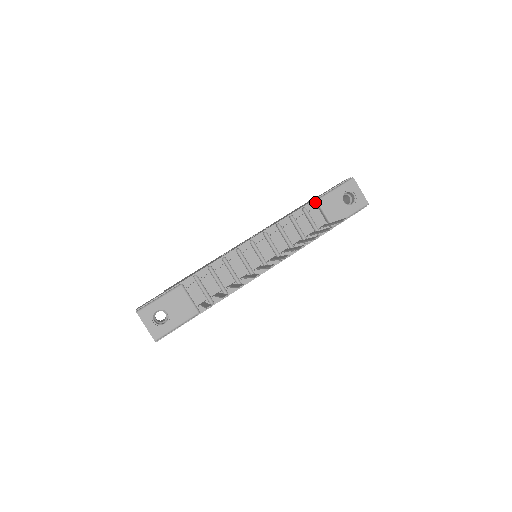
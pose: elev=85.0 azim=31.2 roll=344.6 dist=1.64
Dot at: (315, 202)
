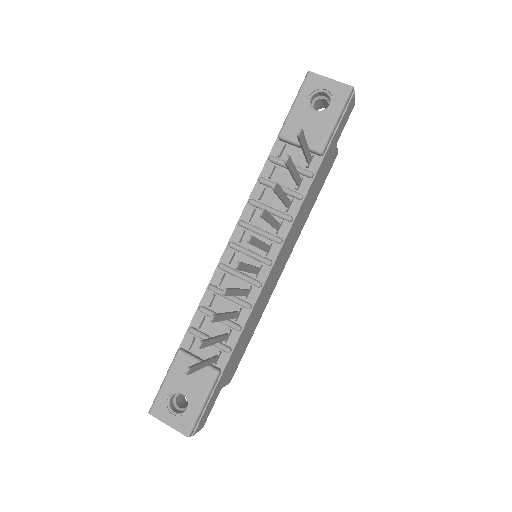
Dot at: (279, 140)
